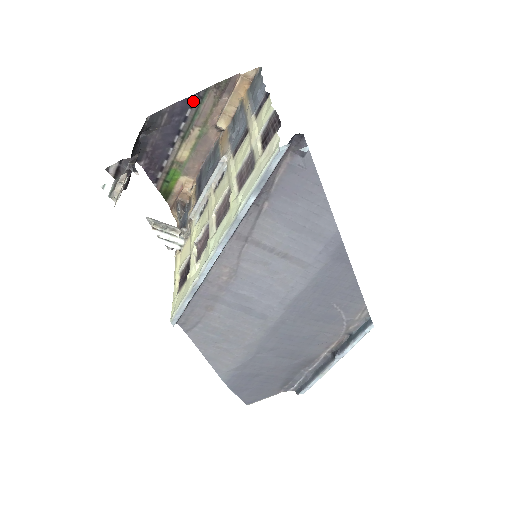
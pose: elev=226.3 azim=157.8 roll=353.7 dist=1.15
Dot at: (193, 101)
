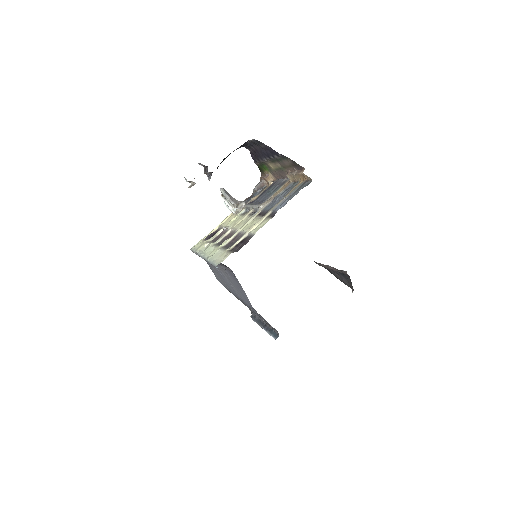
Dot at: (279, 155)
